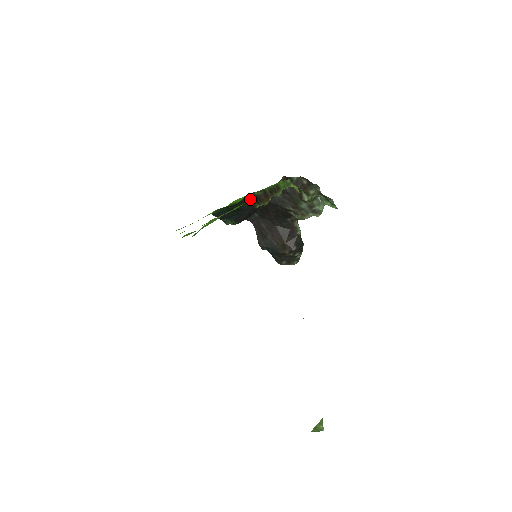
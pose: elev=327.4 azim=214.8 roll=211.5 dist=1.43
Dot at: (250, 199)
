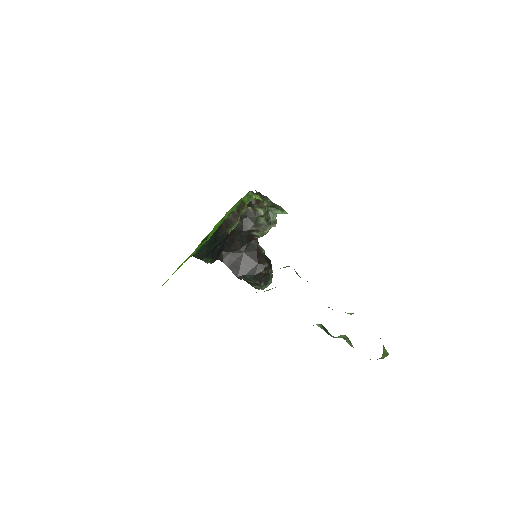
Dot at: (222, 226)
